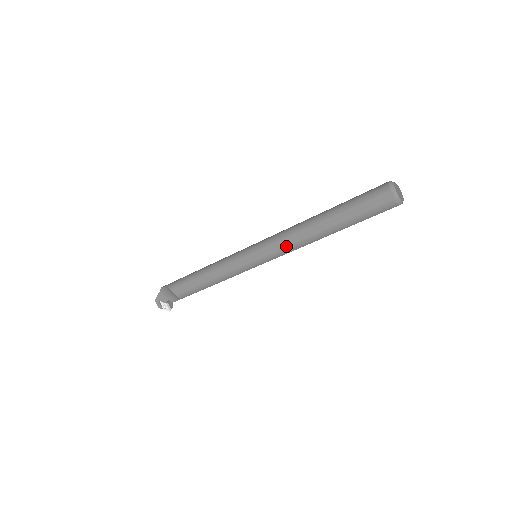
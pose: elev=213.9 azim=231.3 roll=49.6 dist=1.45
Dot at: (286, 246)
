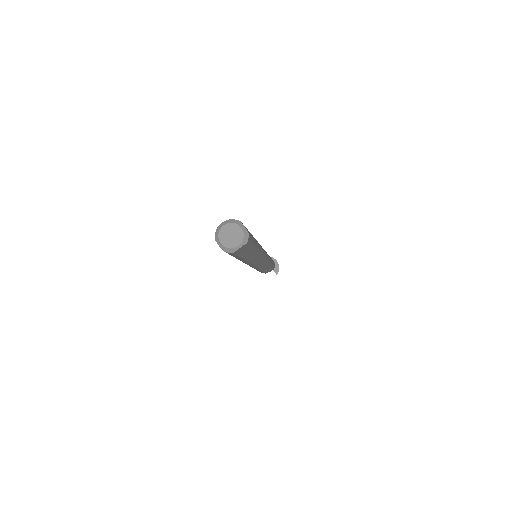
Dot at: occluded
